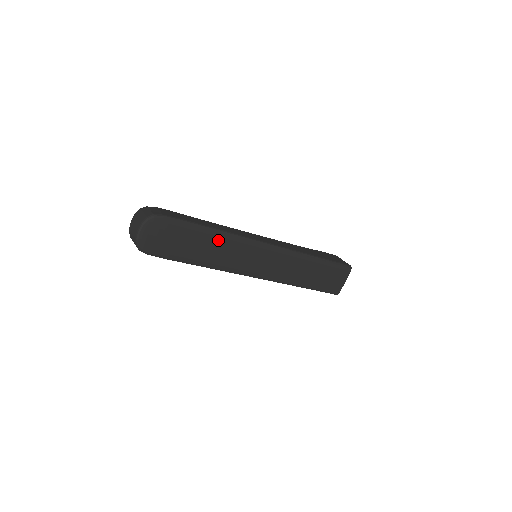
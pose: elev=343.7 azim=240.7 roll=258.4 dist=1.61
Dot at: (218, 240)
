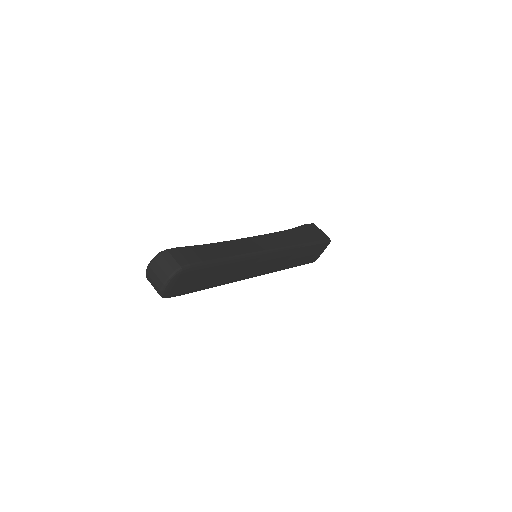
Dot at: (233, 265)
